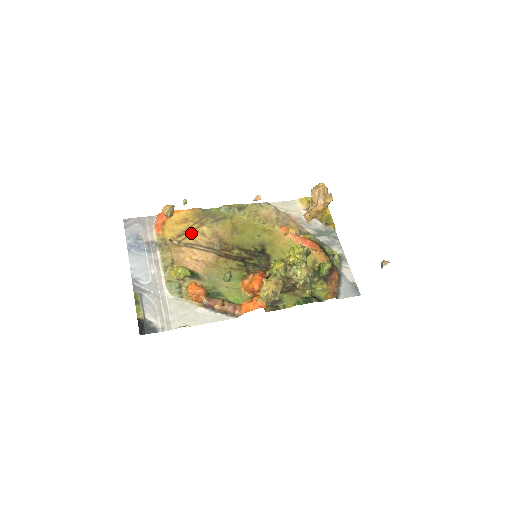
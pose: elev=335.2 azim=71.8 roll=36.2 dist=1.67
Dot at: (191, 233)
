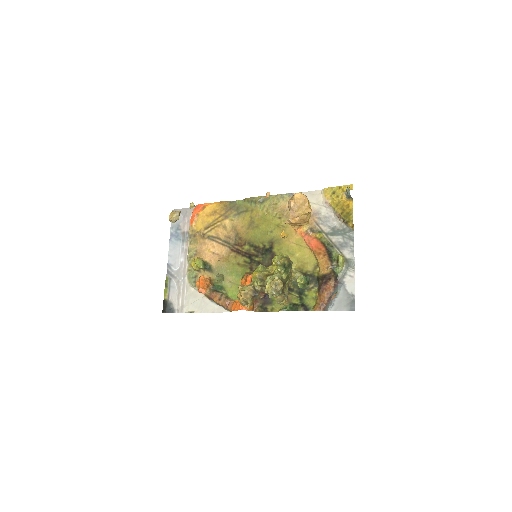
Dot at: (215, 226)
